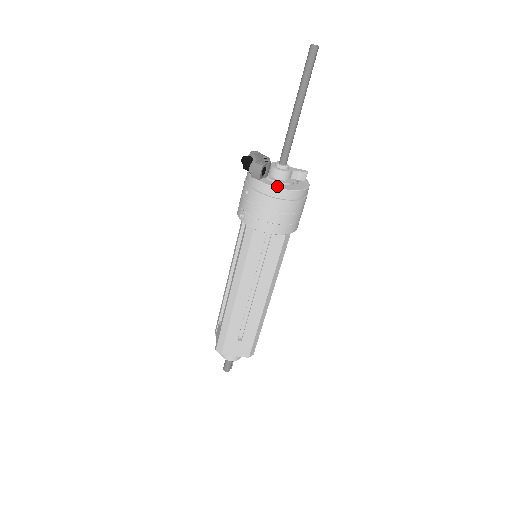
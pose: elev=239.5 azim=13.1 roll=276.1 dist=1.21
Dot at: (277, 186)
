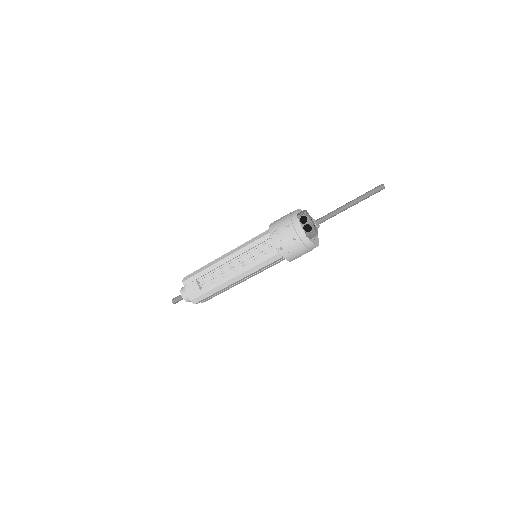
Dot at: (315, 244)
